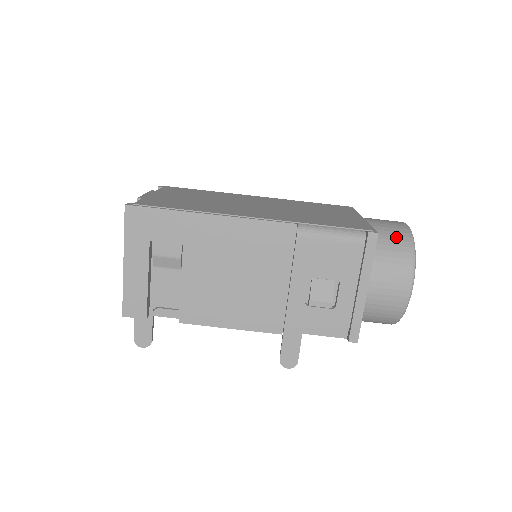
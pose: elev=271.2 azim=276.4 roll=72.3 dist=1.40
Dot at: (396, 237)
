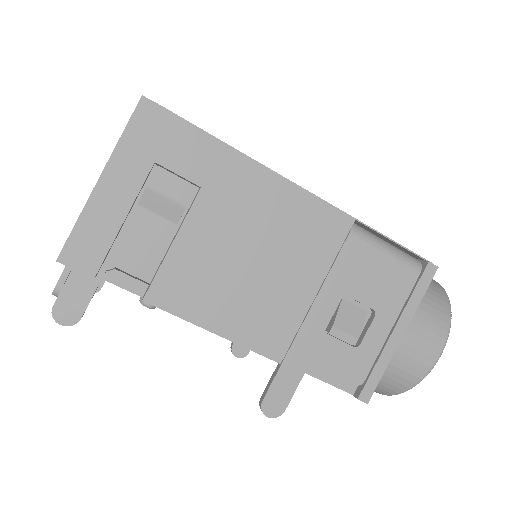
Dot at: (432, 286)
